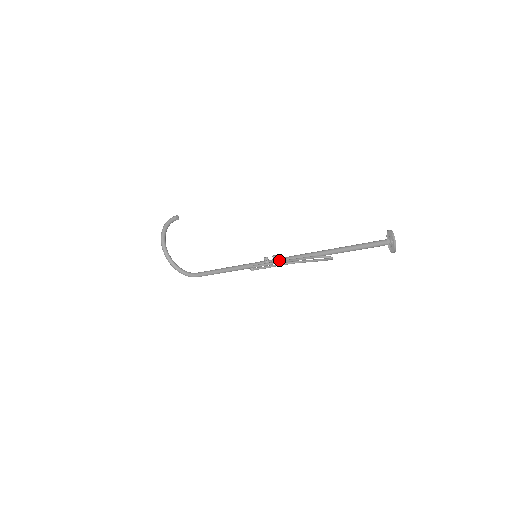
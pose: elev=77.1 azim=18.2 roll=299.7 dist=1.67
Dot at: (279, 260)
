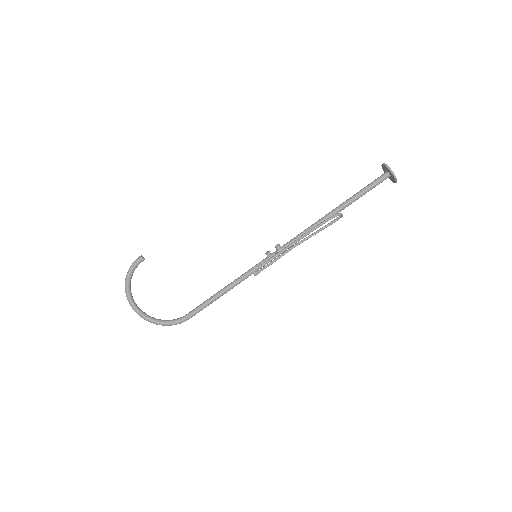
Dot at: (285, 247)
